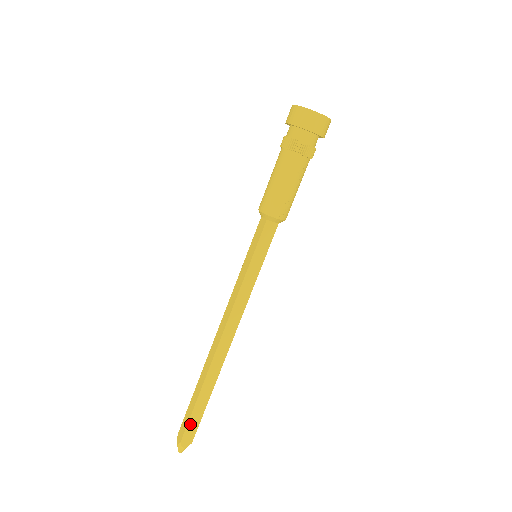
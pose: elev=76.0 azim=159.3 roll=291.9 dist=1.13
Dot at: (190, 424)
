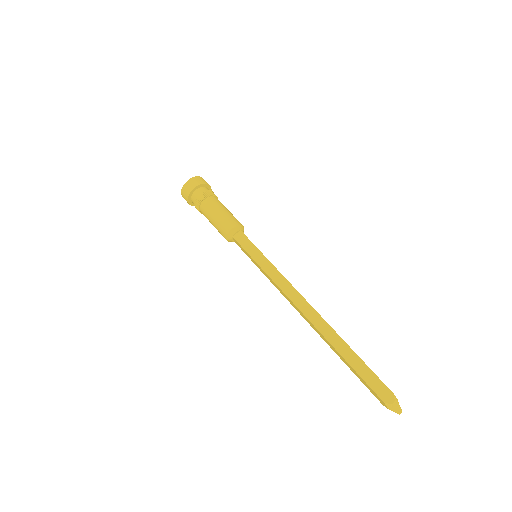
Dot at: (375, 375)
